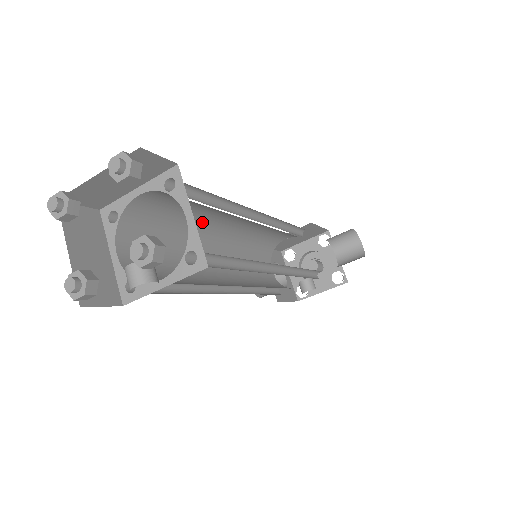
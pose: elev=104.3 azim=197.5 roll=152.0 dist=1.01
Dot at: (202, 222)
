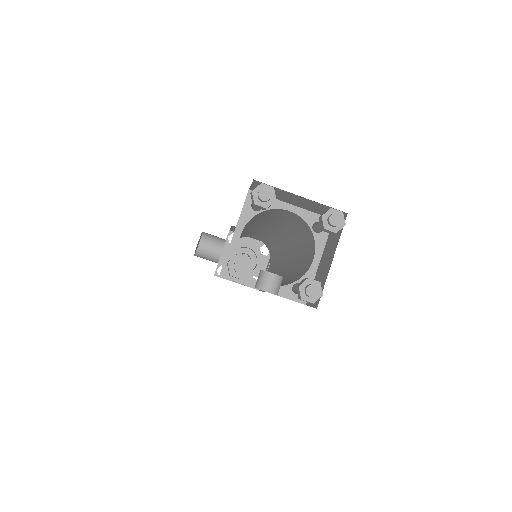
Dot at: (264, 222)
